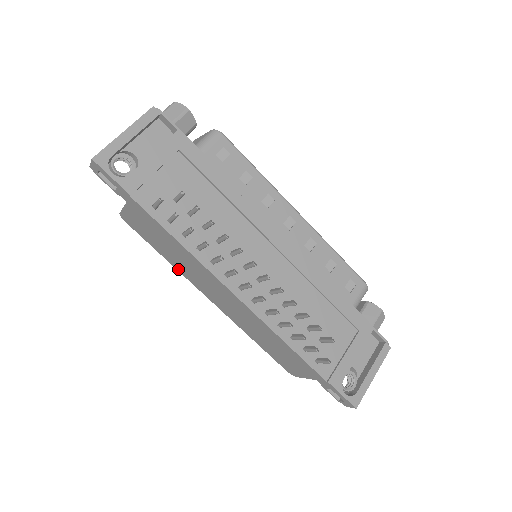
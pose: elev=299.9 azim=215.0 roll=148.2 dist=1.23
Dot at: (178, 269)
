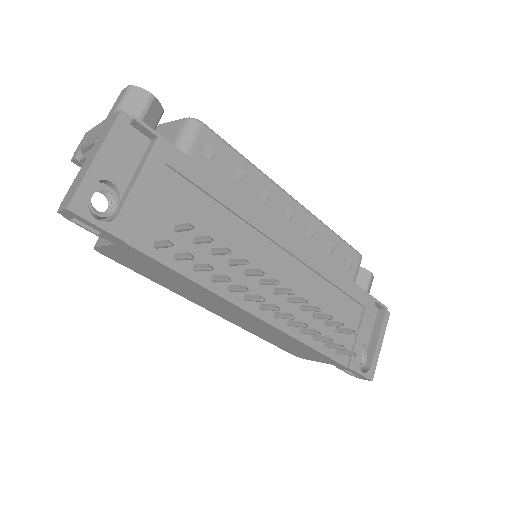
Dot at: (173, 291)
